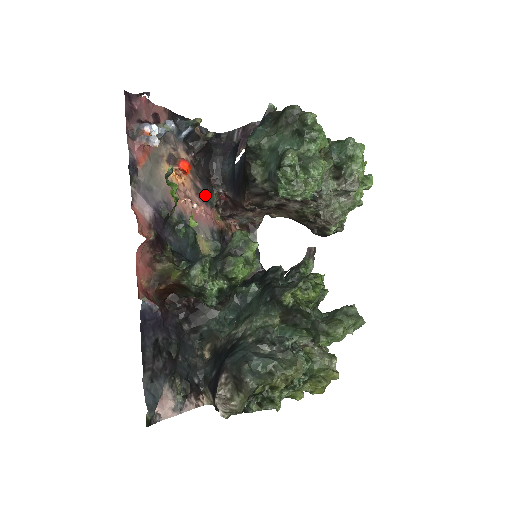
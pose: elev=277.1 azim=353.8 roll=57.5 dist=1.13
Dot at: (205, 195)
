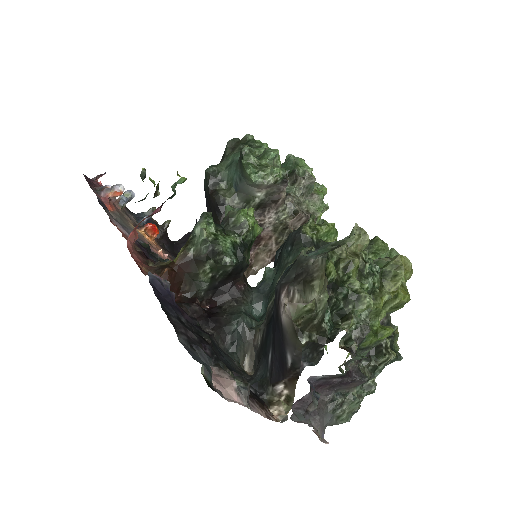
Dot at: occluded
